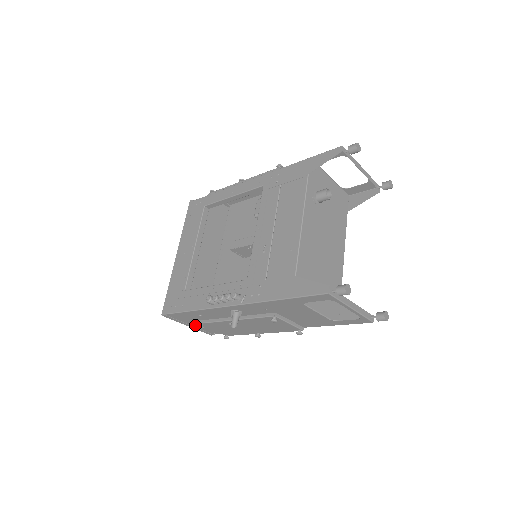
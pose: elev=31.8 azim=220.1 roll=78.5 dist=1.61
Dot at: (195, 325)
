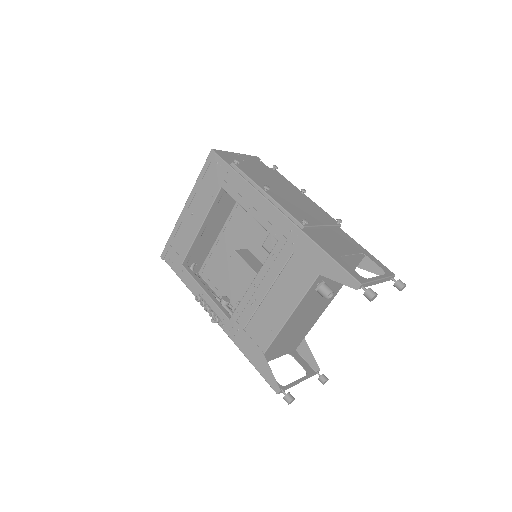
Dot at: occluded
